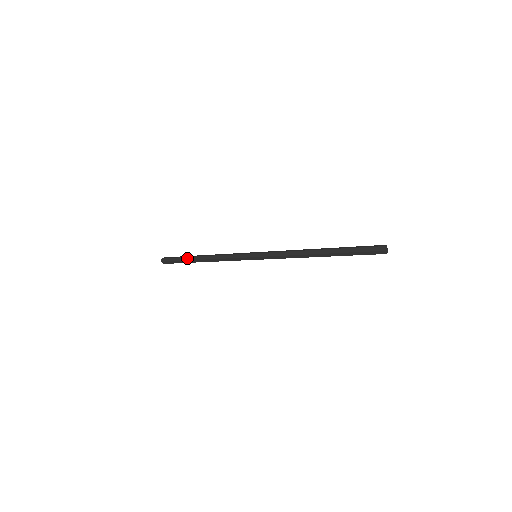
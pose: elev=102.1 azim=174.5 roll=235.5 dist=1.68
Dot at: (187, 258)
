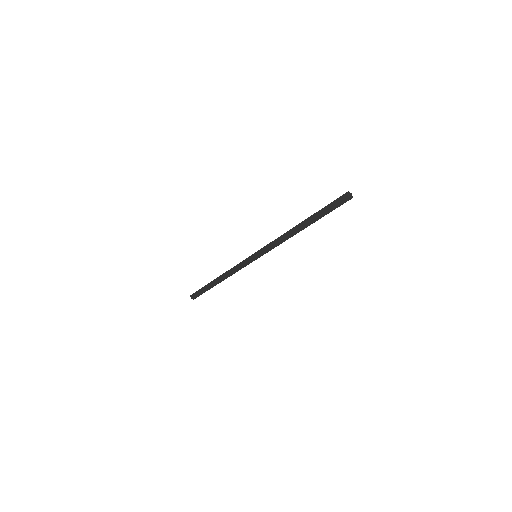
Dot at: (207, 285)
